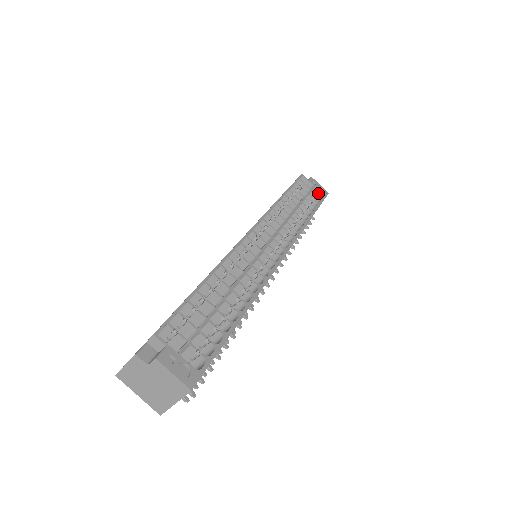
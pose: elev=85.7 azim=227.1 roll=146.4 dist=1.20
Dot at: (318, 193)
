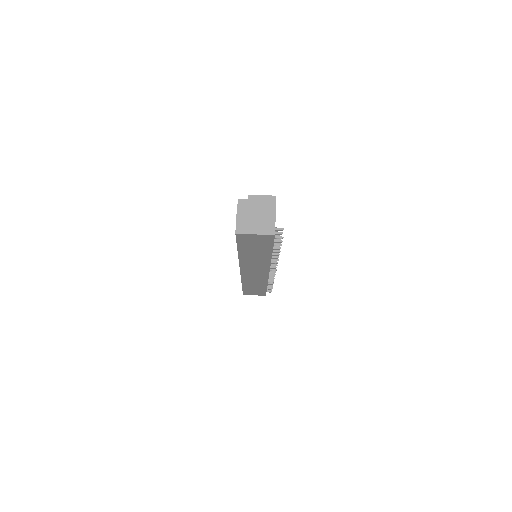
Dot at: occluded
